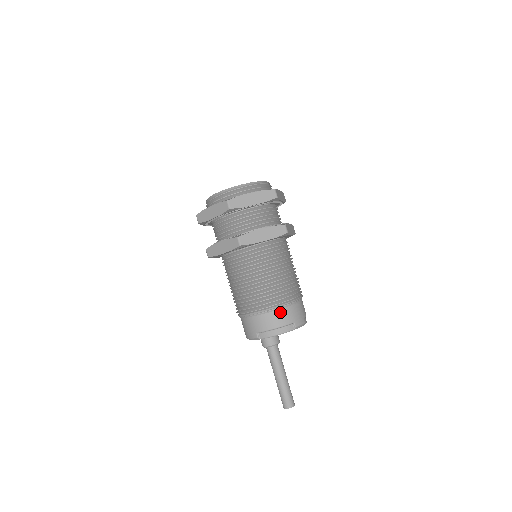
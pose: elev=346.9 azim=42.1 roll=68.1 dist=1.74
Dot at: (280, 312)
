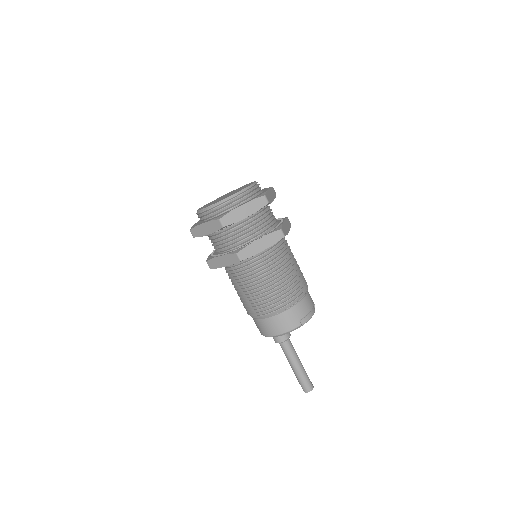
Dot at: (308, 295)
